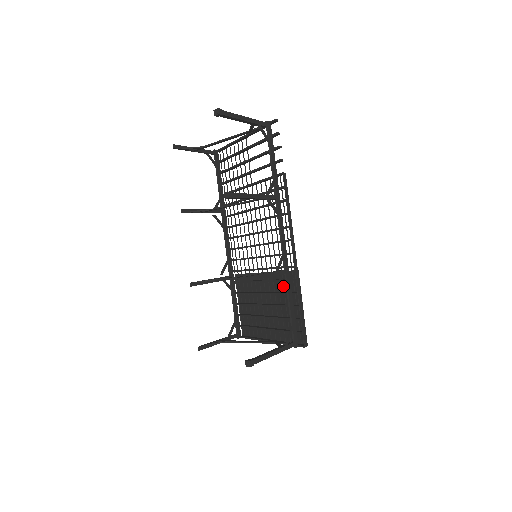
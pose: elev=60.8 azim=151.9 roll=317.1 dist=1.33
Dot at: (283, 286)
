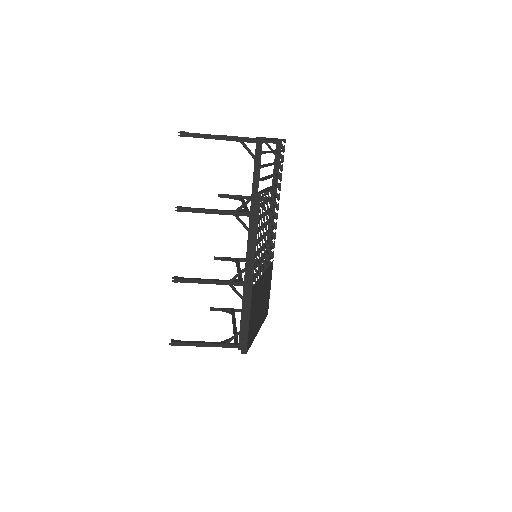
Dot at: occluded
